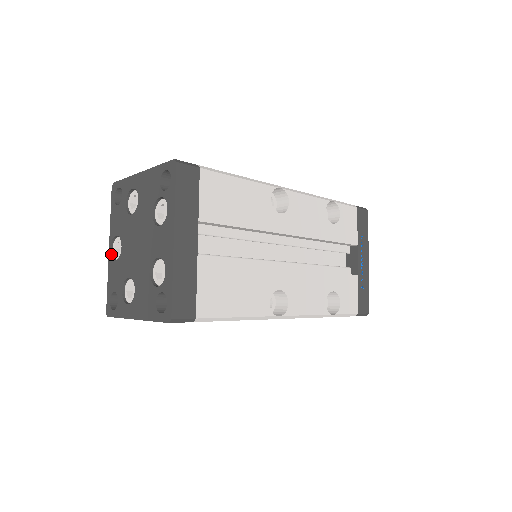
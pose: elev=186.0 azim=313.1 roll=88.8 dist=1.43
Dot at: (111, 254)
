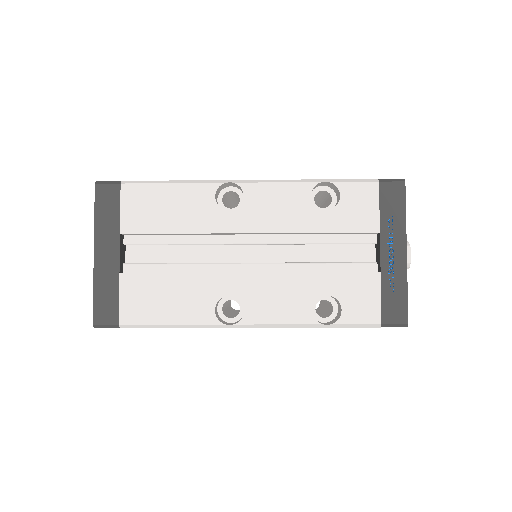
Dot at: occluded
